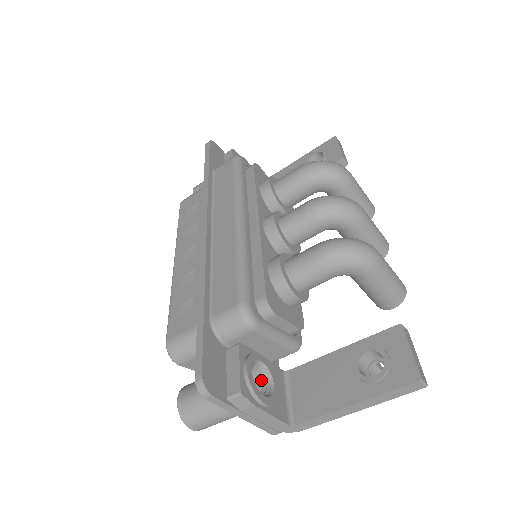
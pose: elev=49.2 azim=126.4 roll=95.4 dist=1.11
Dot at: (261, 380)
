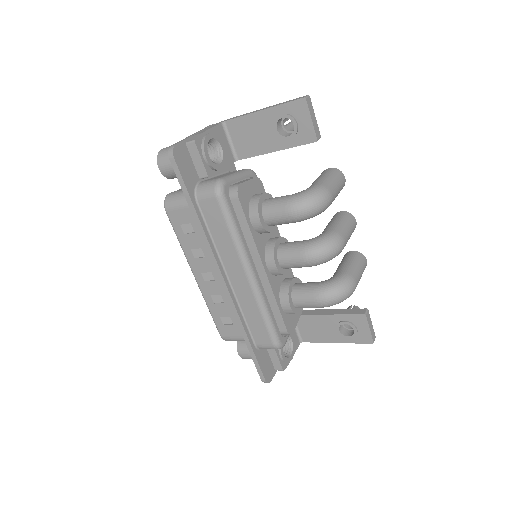
Dot at: occluded
